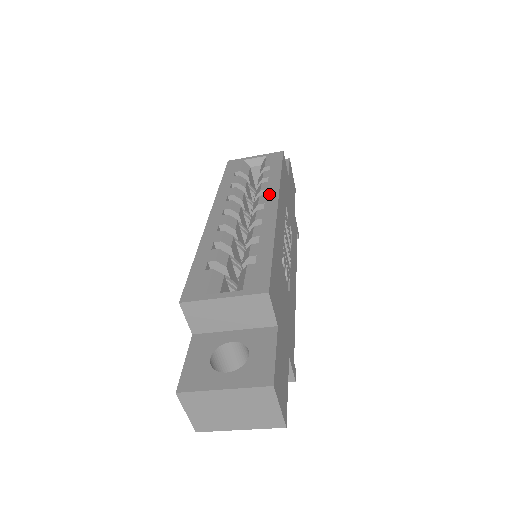
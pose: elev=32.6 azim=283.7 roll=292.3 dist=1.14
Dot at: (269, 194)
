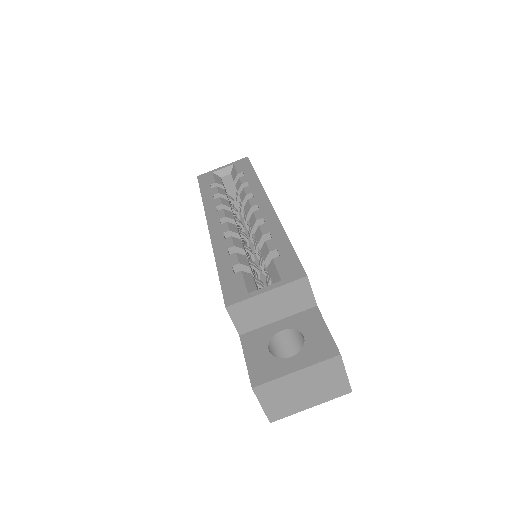
Dot at: (257, 196)
